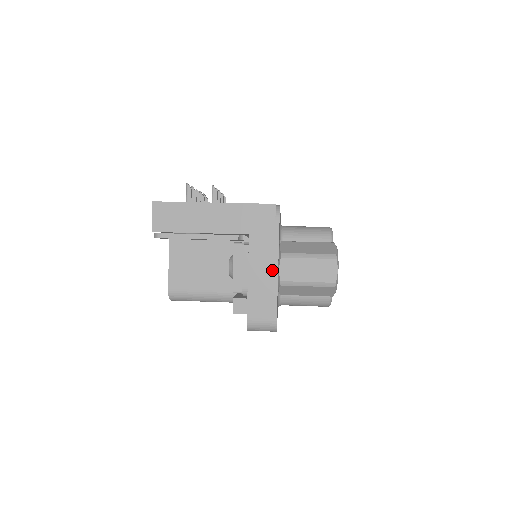
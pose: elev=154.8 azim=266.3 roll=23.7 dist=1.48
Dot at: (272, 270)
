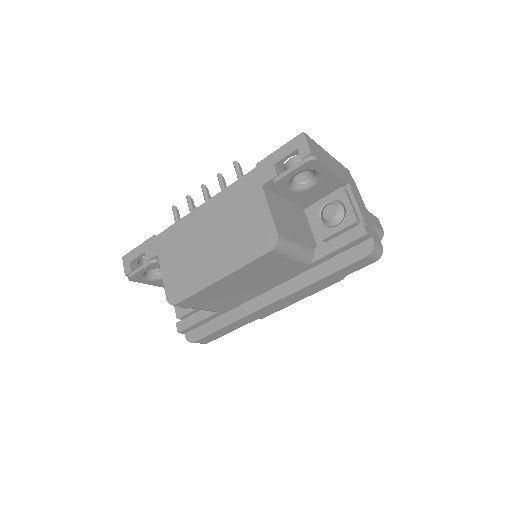
Dot at: (366, 211)
